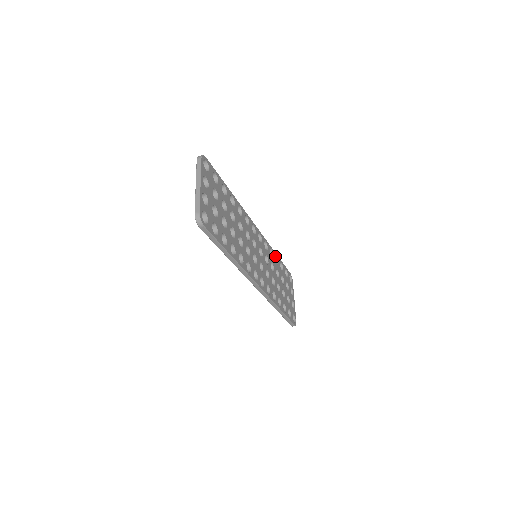
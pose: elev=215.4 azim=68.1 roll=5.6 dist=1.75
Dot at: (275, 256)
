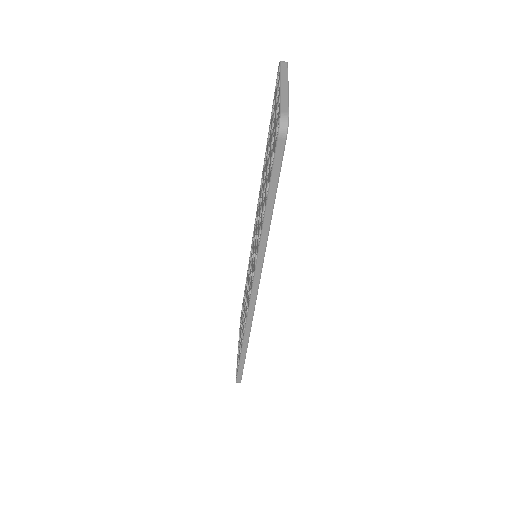
Dot at: occluded
